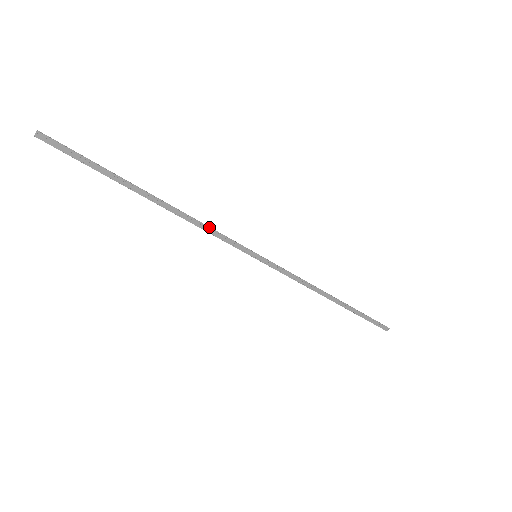
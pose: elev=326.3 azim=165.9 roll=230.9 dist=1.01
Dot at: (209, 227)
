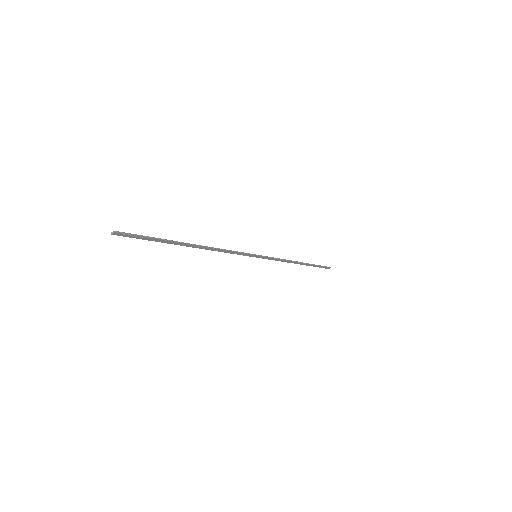
Dot at: (228, 251)
